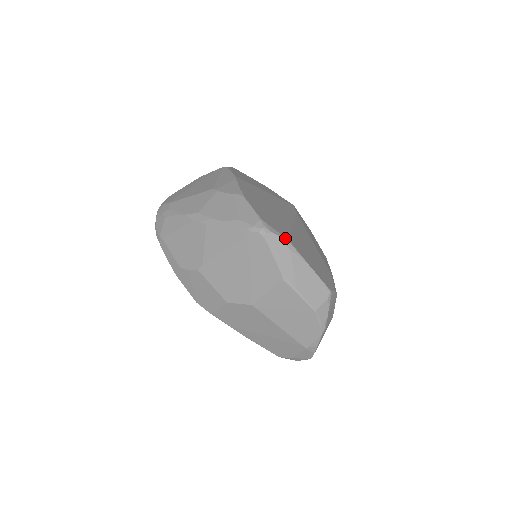
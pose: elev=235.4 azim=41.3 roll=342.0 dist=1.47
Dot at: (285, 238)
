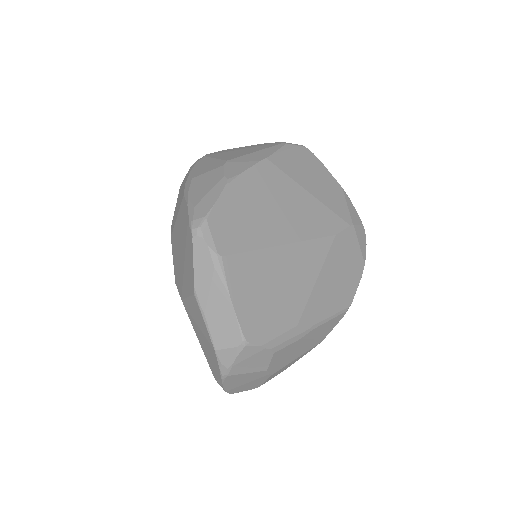
Dot at: (216, 252)
